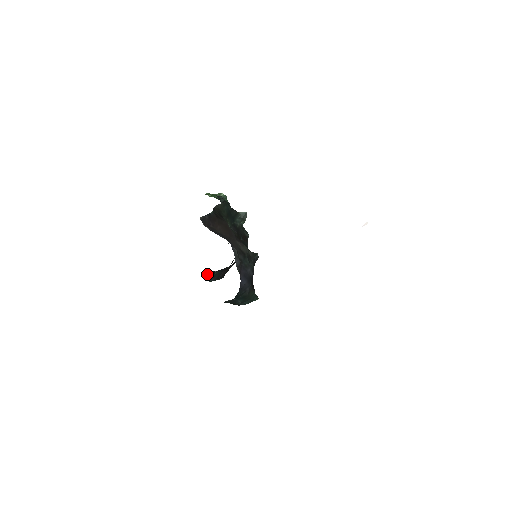
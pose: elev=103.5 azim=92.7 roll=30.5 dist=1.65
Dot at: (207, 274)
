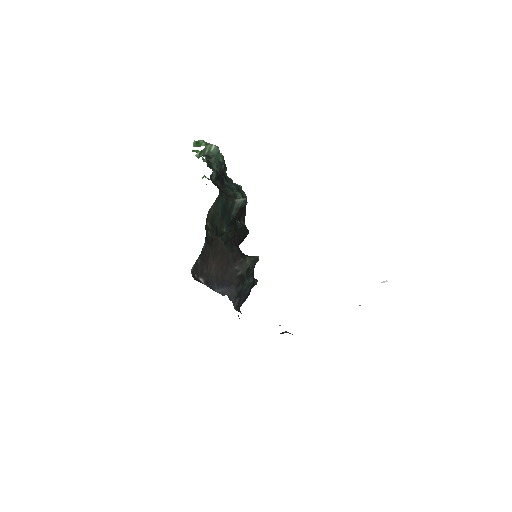
Dot at: occluded
